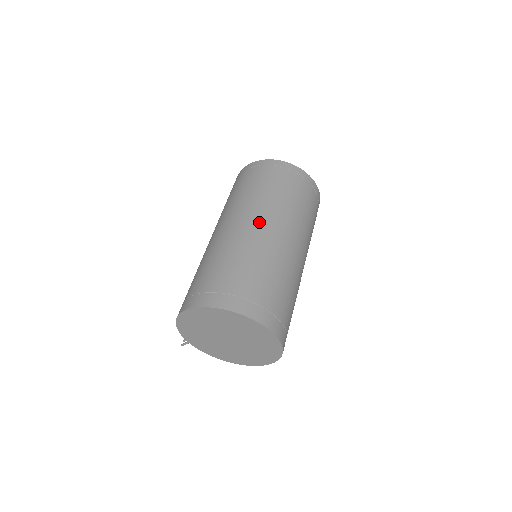
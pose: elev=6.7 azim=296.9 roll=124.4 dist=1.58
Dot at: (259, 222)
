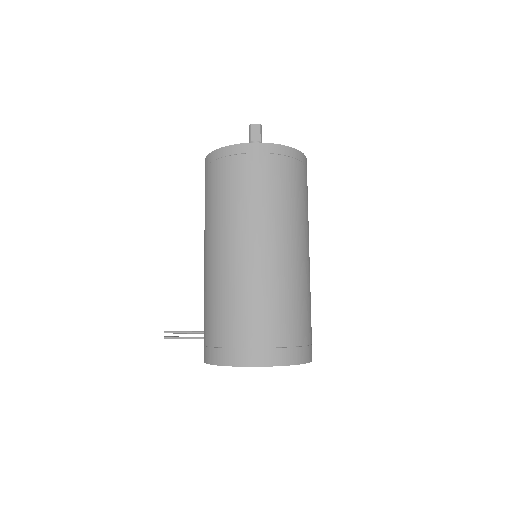
Dot at: (287, 247)
